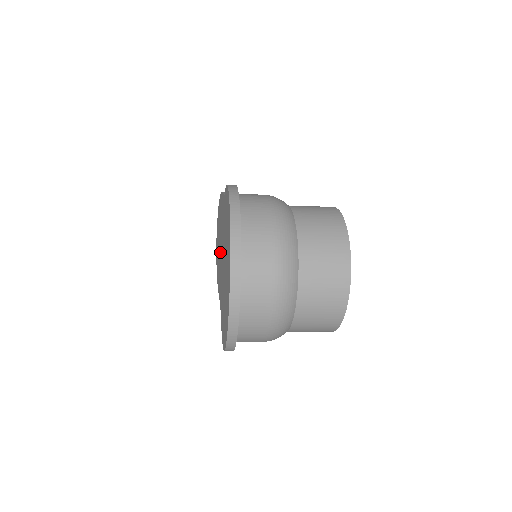
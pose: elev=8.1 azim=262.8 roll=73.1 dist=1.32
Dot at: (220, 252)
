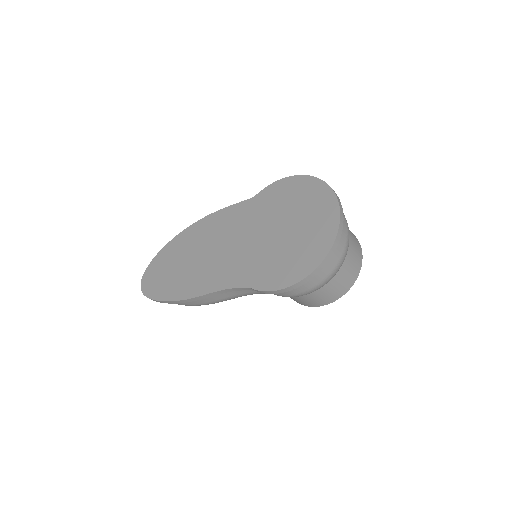
Dot at: (217, 253)
